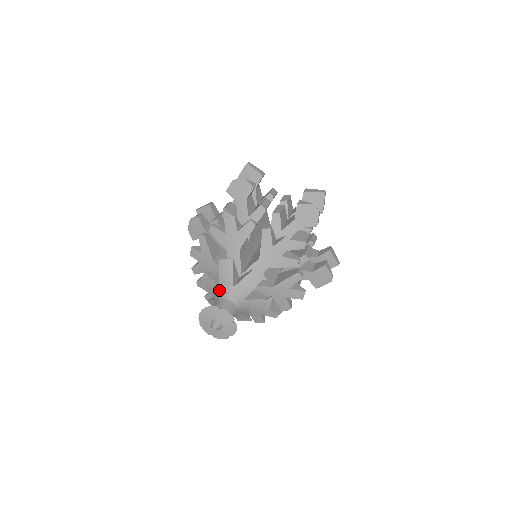
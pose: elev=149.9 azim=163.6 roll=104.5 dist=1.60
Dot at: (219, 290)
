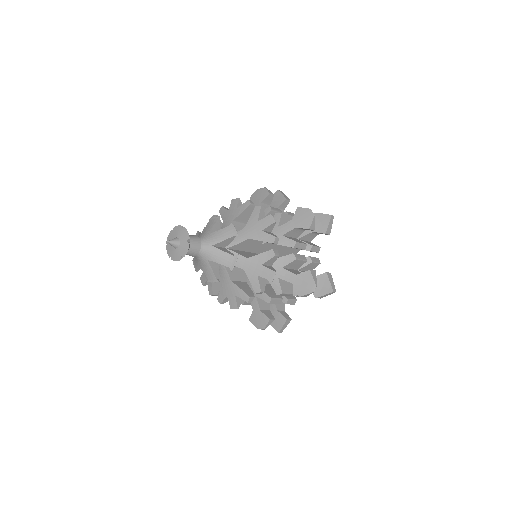
Dot at: occluded
